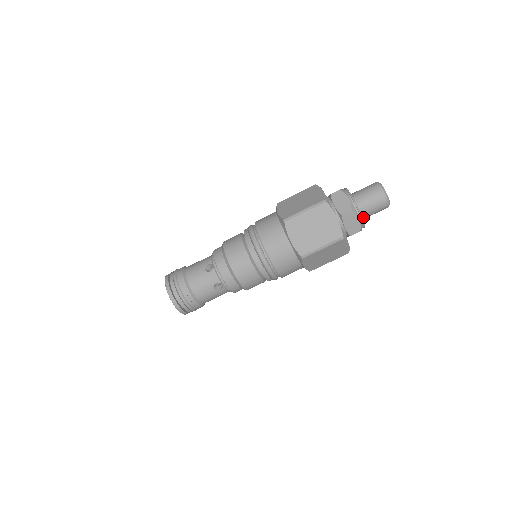
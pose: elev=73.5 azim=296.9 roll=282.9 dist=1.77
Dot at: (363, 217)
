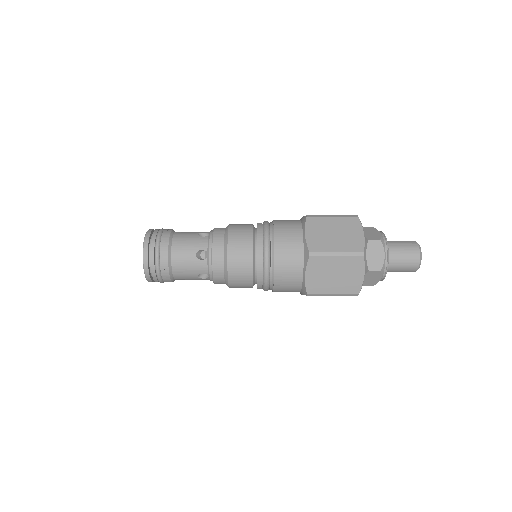
Dot at: occluded
